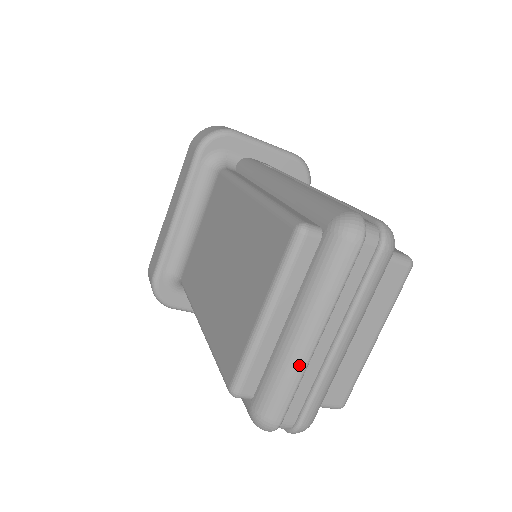
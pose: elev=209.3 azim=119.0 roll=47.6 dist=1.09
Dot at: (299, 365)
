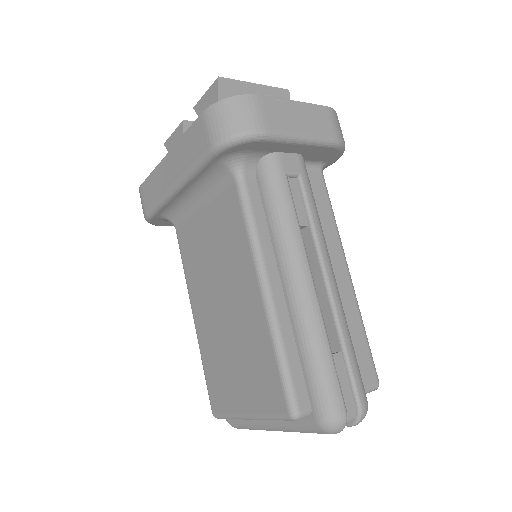
Dot at: occluded
